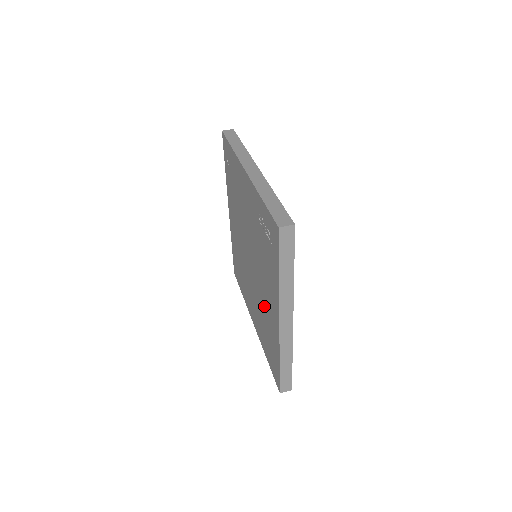
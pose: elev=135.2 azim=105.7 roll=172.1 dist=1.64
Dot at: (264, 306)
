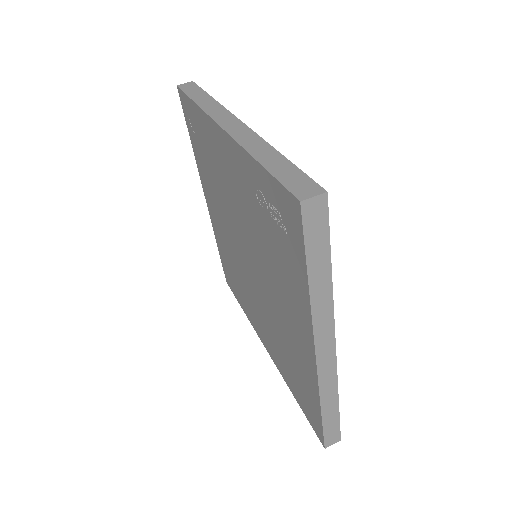
Dot at: (282, 328)
